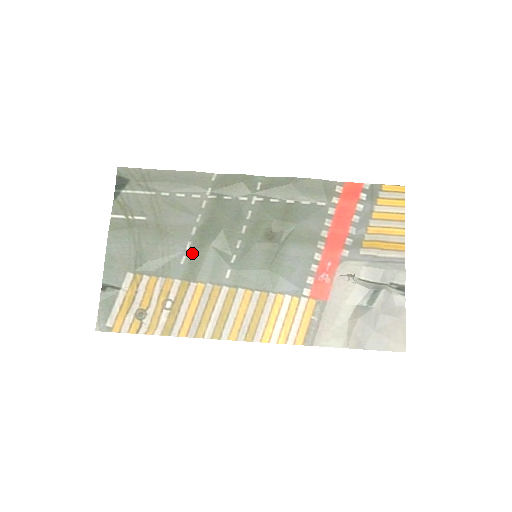
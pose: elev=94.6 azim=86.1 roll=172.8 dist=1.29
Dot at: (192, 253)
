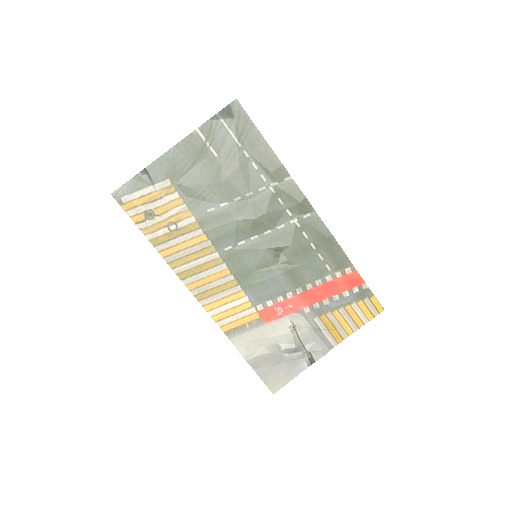
Dot at: (221, 212)
